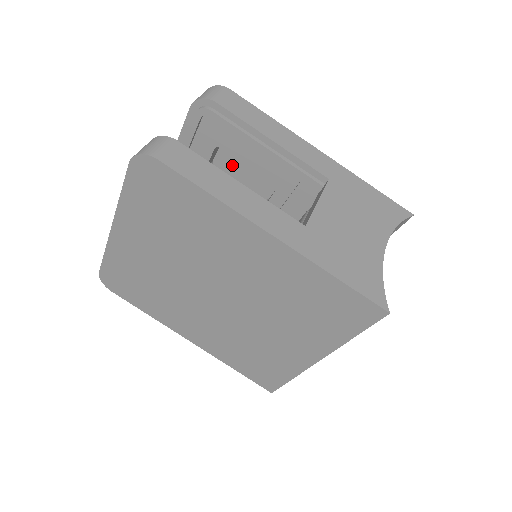
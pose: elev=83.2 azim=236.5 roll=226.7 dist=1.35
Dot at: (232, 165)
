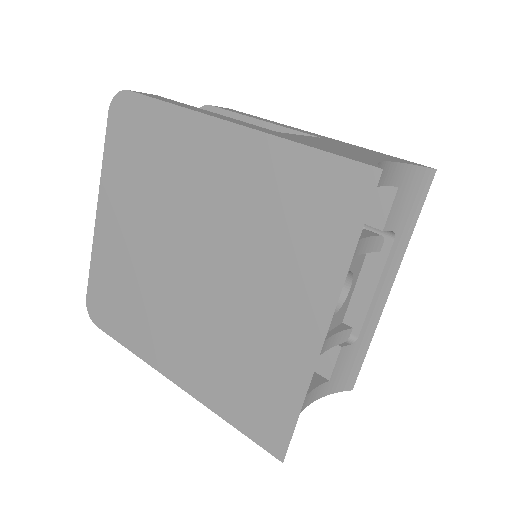
Dot at: occluded
